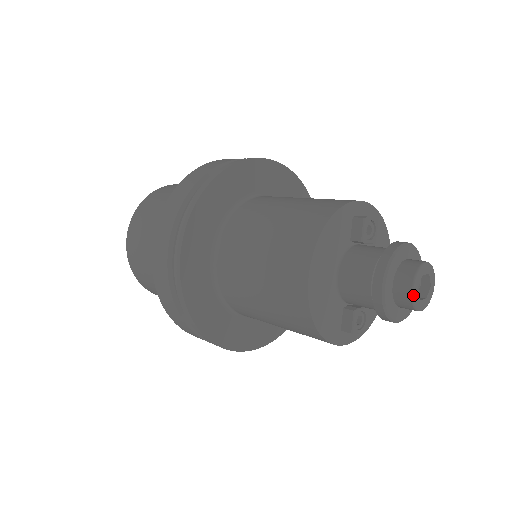
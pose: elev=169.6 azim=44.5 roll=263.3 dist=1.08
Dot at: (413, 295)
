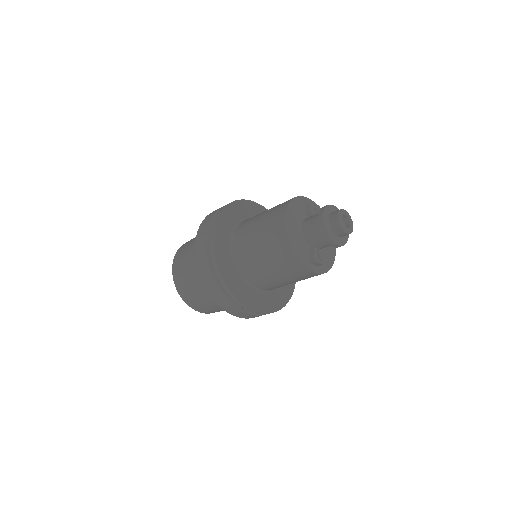
Dot at: (339, 220)
